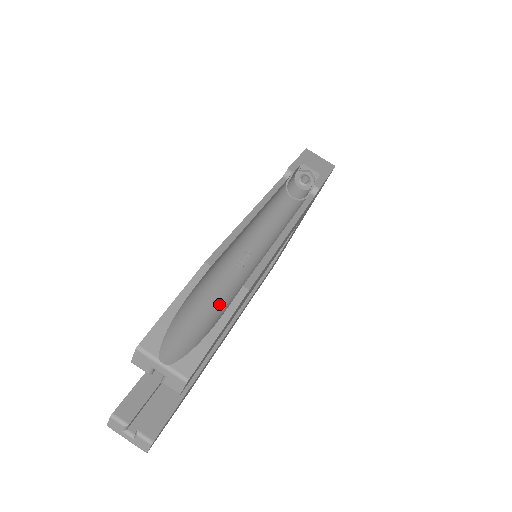
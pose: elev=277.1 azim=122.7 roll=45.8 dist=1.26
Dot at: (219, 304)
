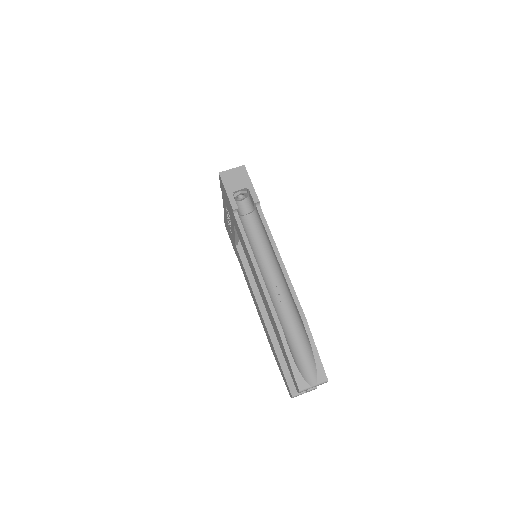
Dot at: (298, 334)
